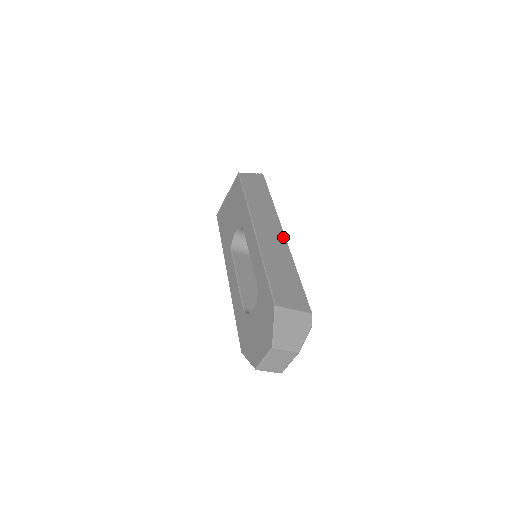
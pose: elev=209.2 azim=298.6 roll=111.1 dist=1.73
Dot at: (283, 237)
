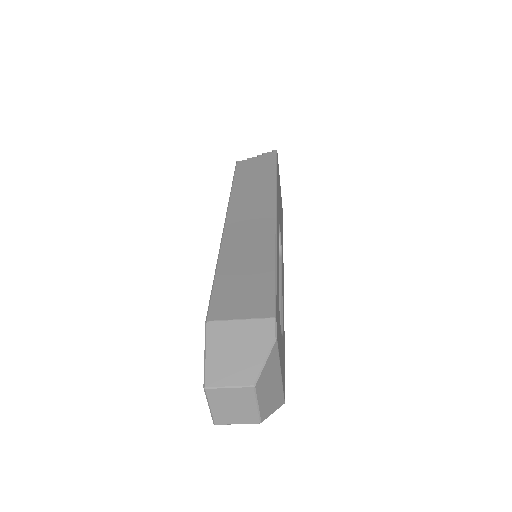
Dot at: (271, 218)
